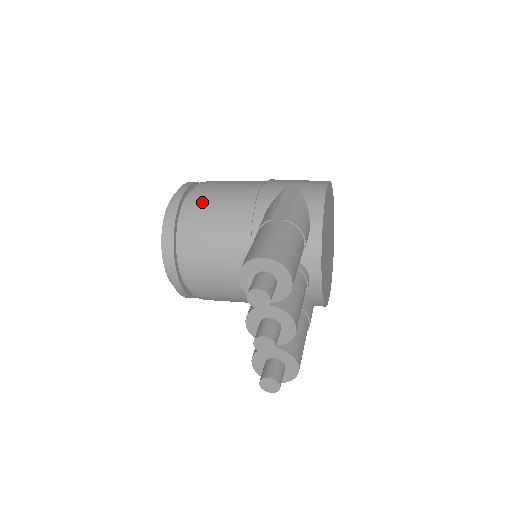
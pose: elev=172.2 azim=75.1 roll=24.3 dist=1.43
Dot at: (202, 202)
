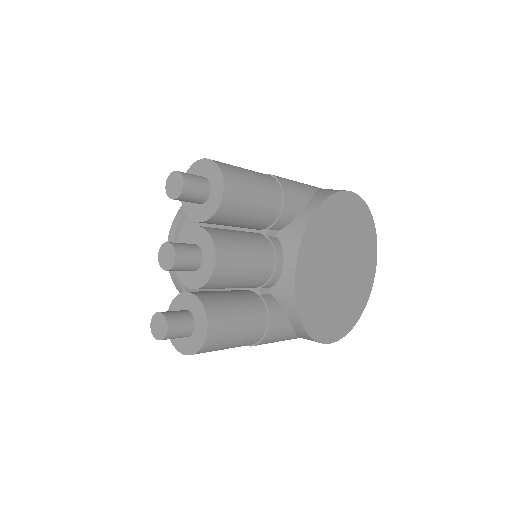
Dot at: occluded
